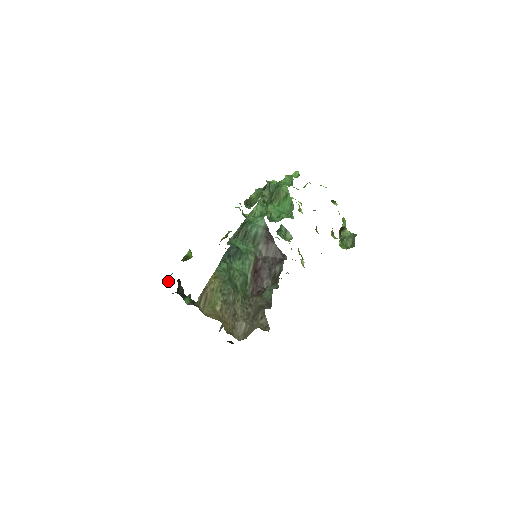
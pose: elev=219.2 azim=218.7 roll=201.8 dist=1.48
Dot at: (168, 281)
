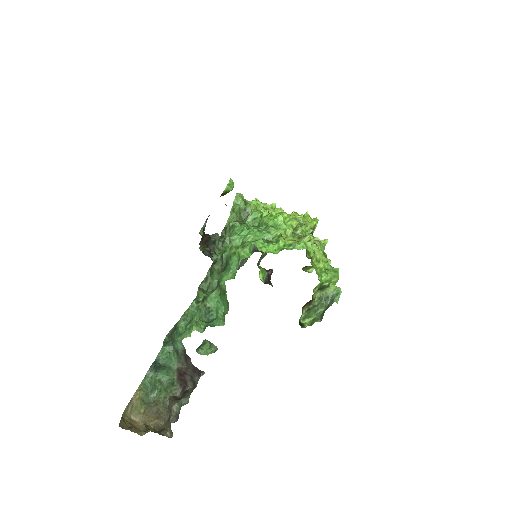
Dot at: (204, 226)
